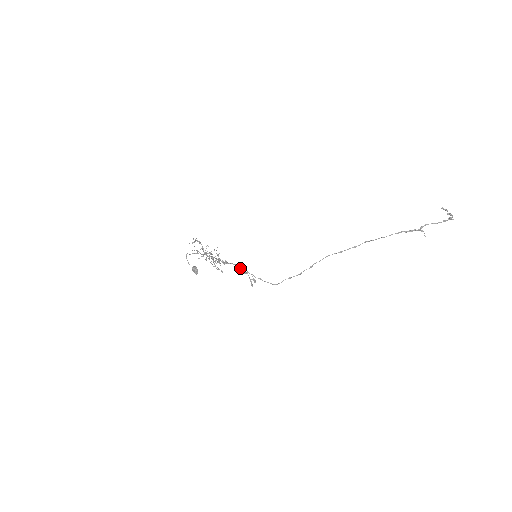
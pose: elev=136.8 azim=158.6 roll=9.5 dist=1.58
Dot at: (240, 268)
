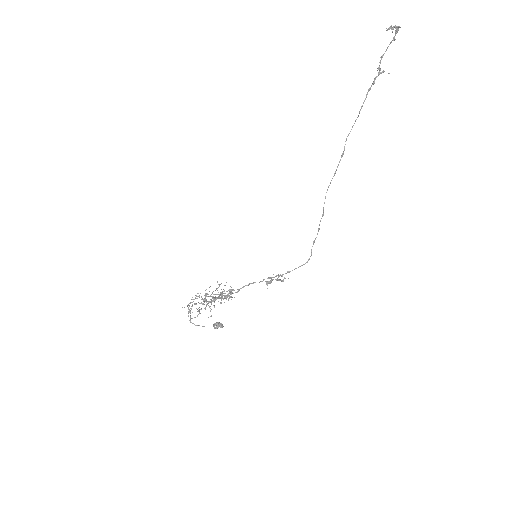
Dot at: occluded
